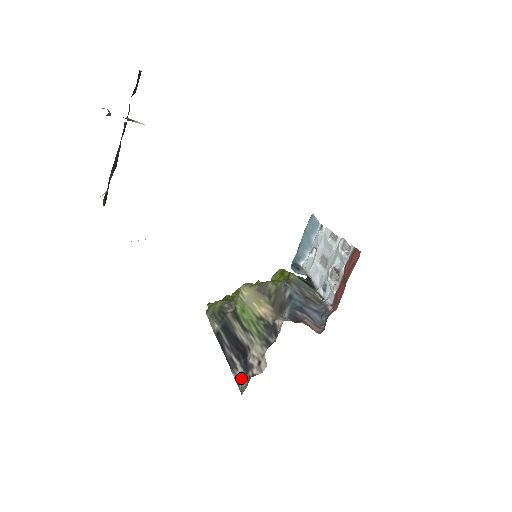
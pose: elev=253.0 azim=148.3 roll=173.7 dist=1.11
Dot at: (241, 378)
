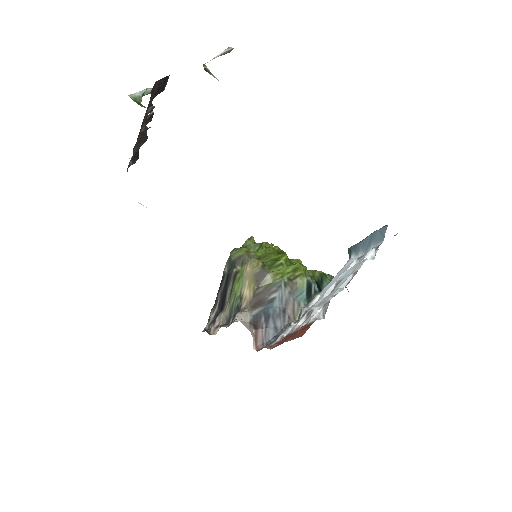
Dot at: (209, 322)
